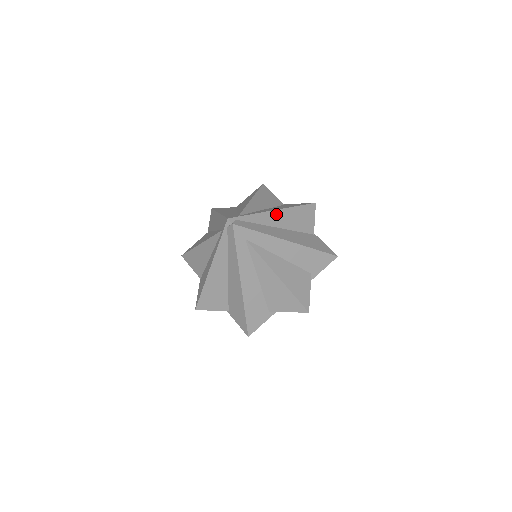
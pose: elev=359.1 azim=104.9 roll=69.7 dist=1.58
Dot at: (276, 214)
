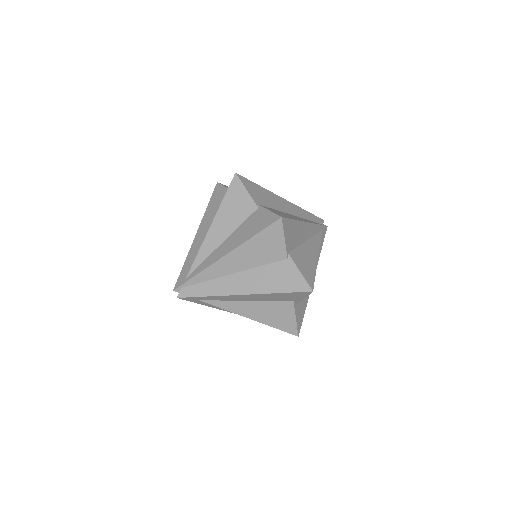
Dot at: (226, 260)
